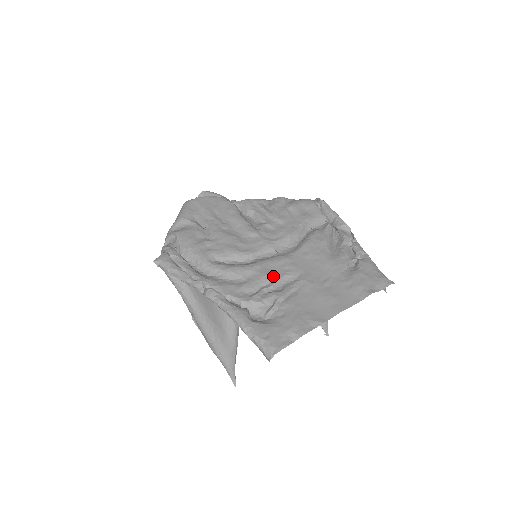
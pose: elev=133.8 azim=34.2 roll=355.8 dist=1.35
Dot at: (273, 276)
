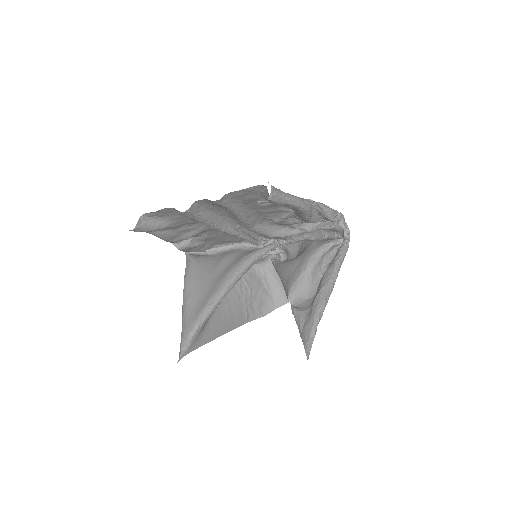
Dot at: occluded
